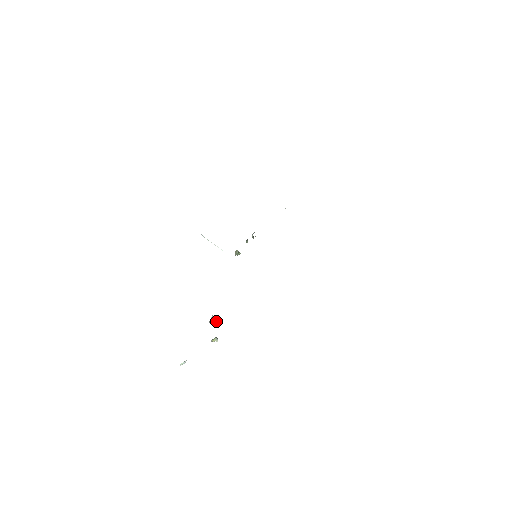
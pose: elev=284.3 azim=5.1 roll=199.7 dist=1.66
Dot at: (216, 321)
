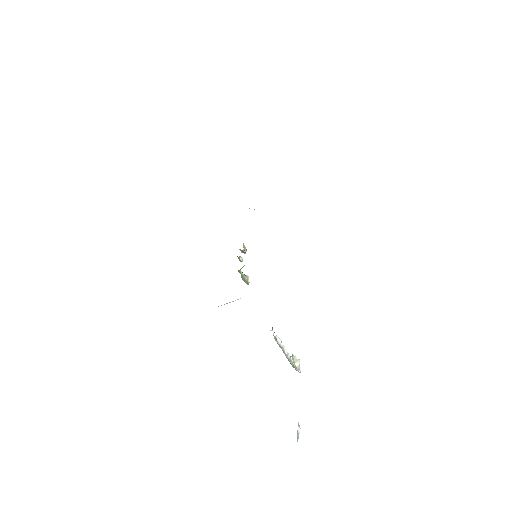
Dot at: (279, 346)
